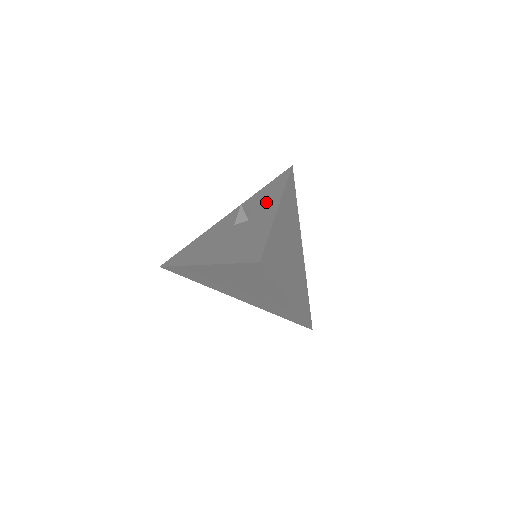
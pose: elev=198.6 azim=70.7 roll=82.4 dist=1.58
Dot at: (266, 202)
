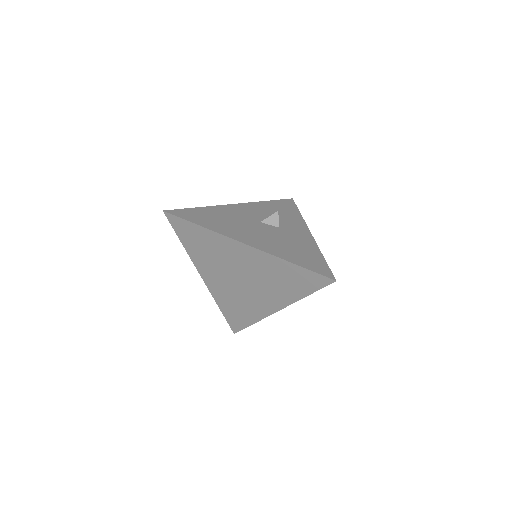
Dot at: (290, 220)
